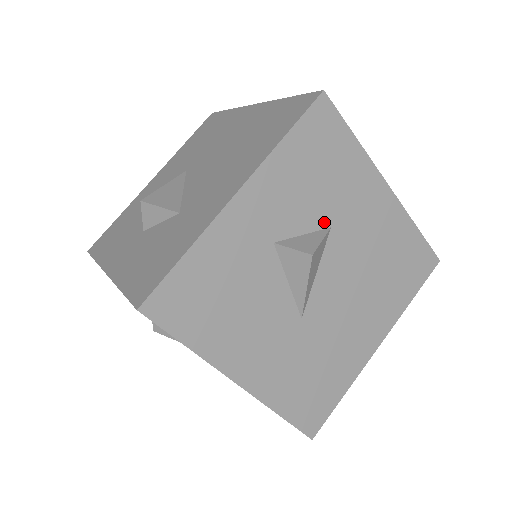
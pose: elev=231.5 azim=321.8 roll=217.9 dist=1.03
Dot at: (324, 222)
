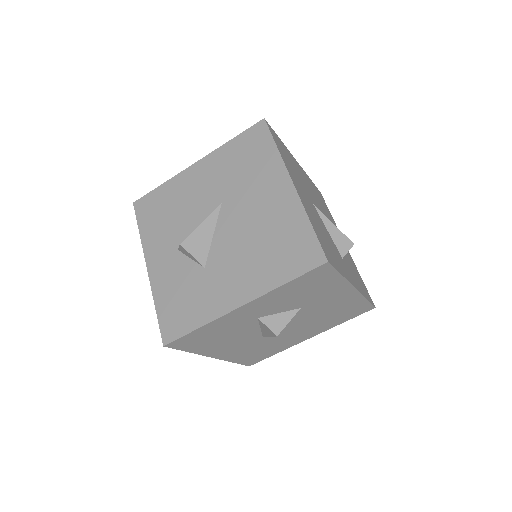
Dot at: (297, 307)
